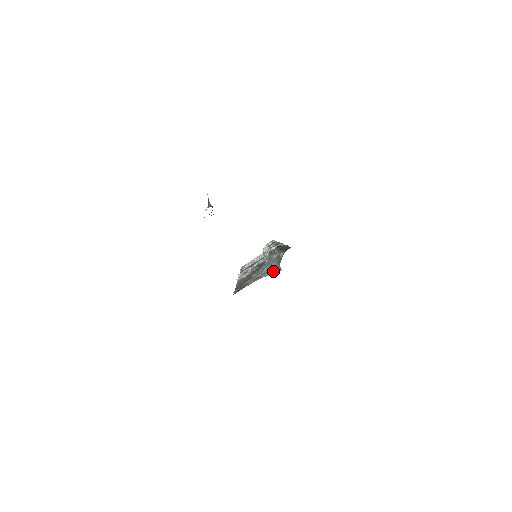
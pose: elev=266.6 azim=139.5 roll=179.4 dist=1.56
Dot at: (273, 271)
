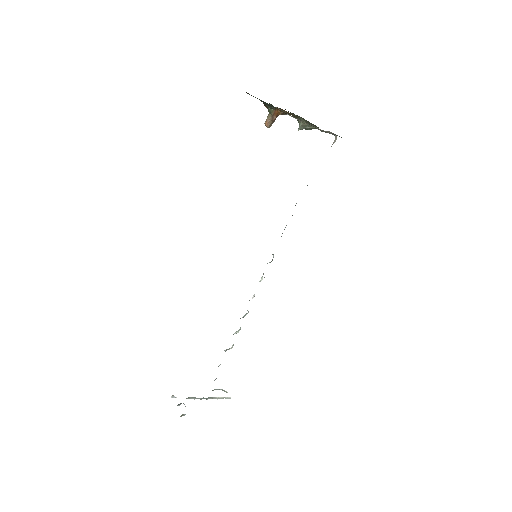
Dot at: occluded
